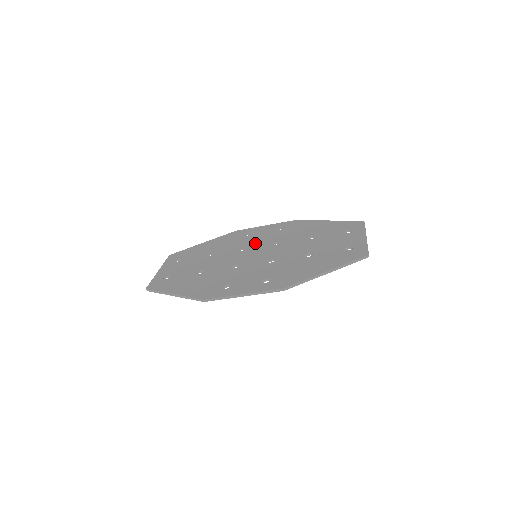
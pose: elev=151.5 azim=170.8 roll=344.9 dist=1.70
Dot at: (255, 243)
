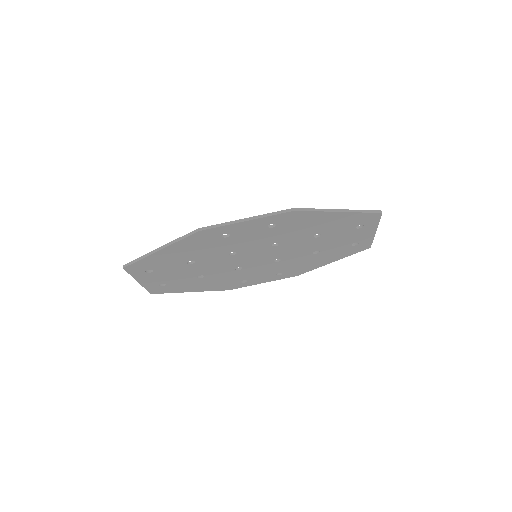
Dot at: occluded
